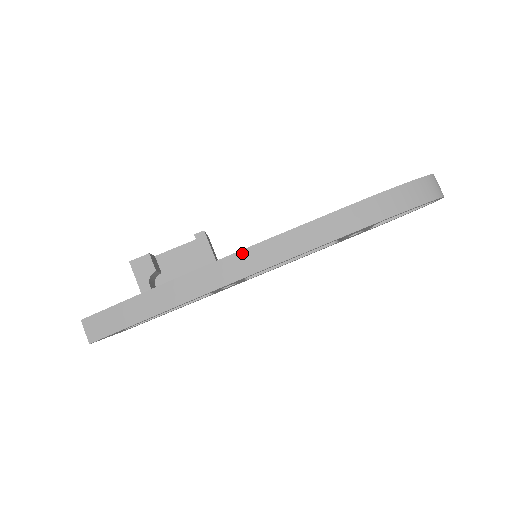
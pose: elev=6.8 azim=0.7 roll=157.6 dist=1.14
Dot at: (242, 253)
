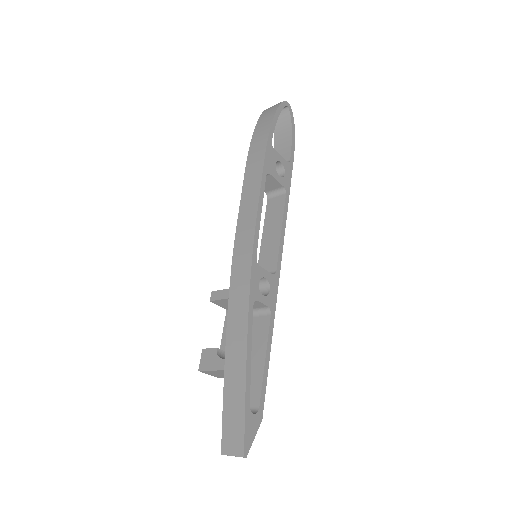
Dot at: (234, 257)
